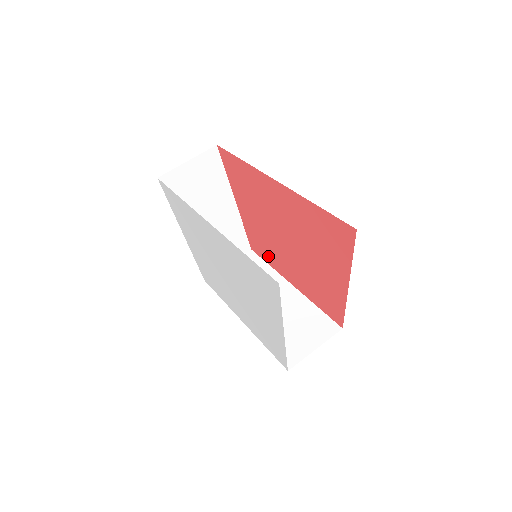
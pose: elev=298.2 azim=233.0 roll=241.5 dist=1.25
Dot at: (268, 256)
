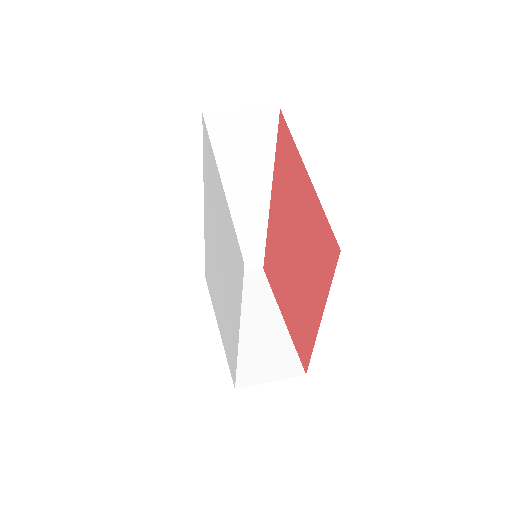
Dot at: (306, 334)
